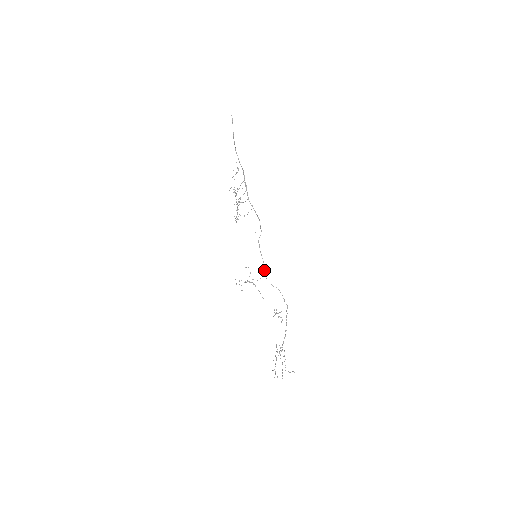
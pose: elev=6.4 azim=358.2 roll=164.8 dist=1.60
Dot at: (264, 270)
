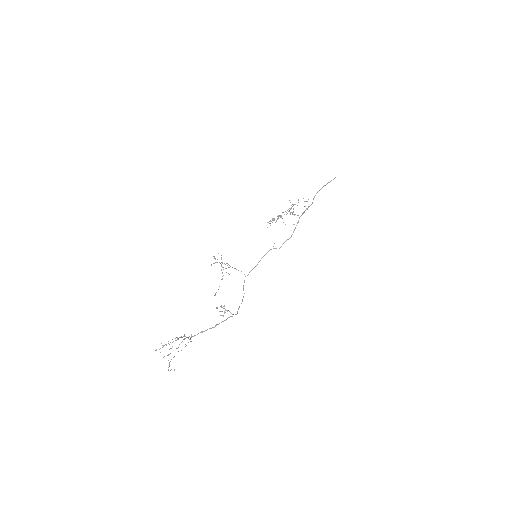
Dot at: (250, 271)
